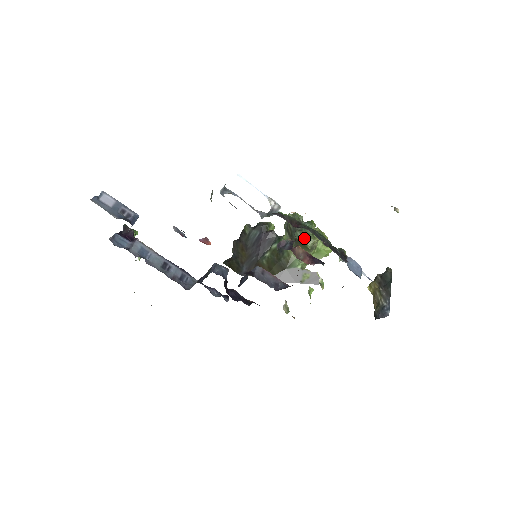
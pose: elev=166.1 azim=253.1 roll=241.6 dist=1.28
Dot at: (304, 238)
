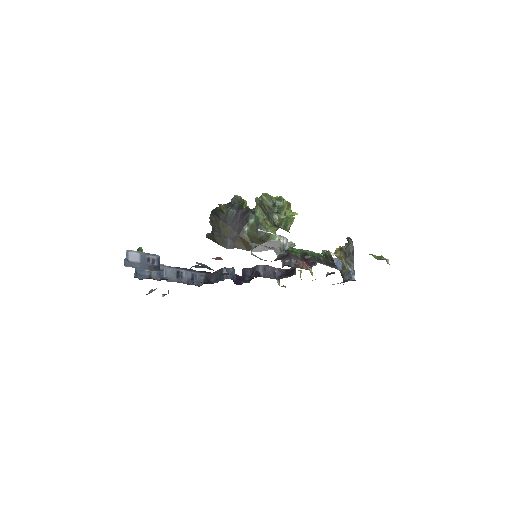
Dot at: (285, 225)
